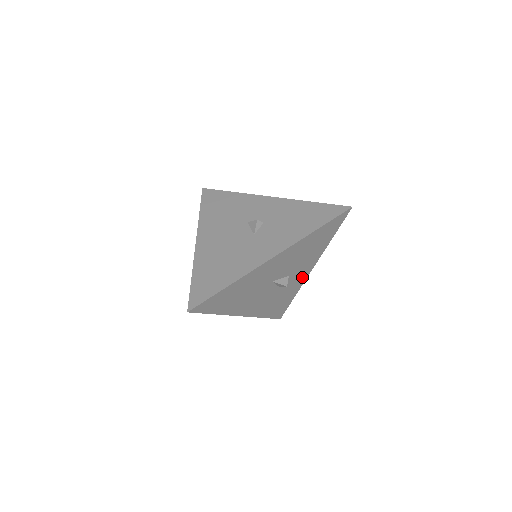
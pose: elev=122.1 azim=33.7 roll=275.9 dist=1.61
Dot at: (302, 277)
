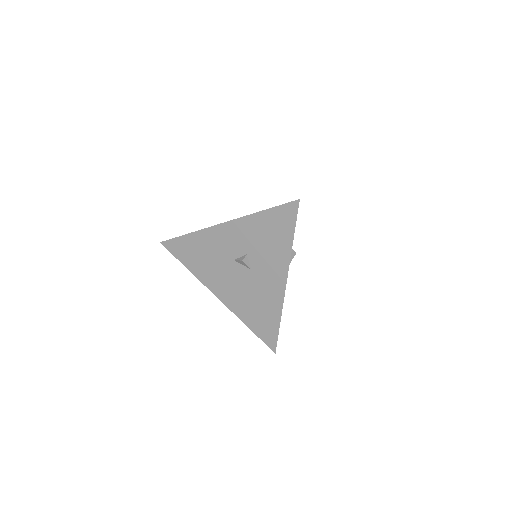
Dot at: occluded
